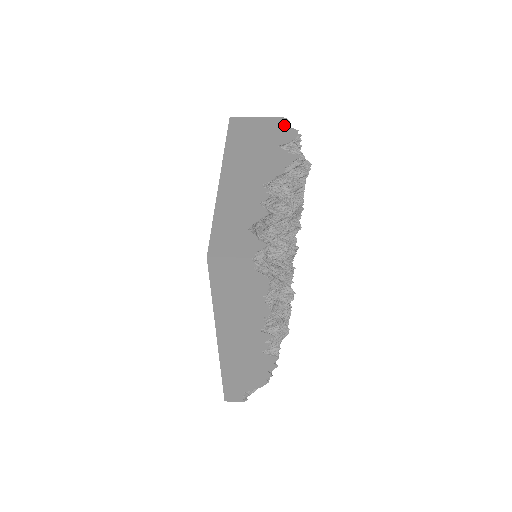
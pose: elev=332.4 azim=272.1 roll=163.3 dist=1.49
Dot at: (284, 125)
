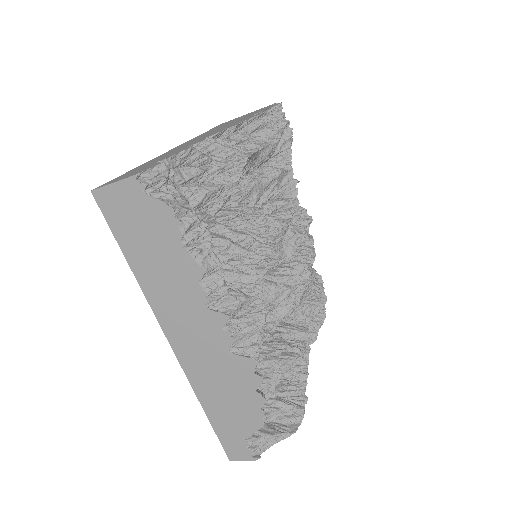
Dot at: occluded
